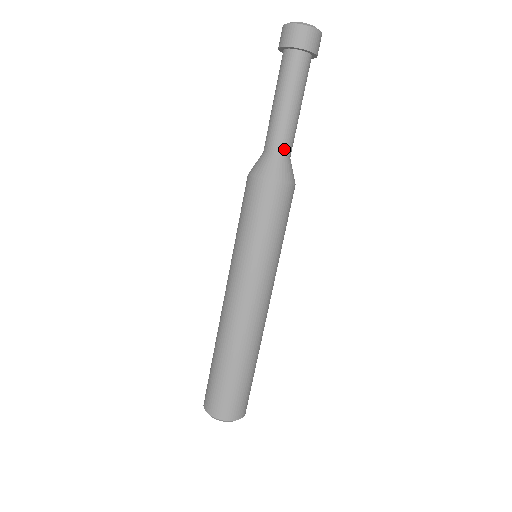
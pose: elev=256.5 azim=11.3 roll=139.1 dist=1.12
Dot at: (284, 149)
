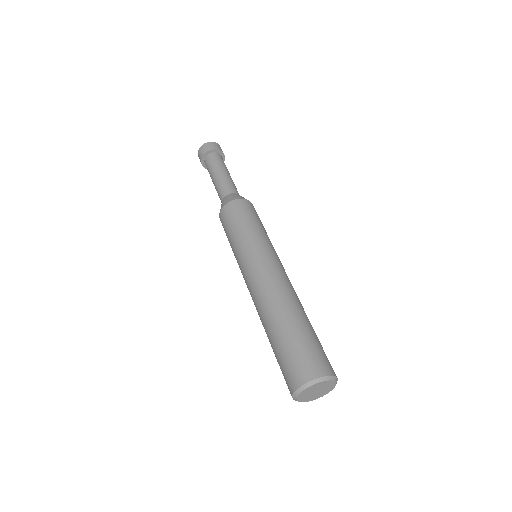
Dot at: (237, 192)
